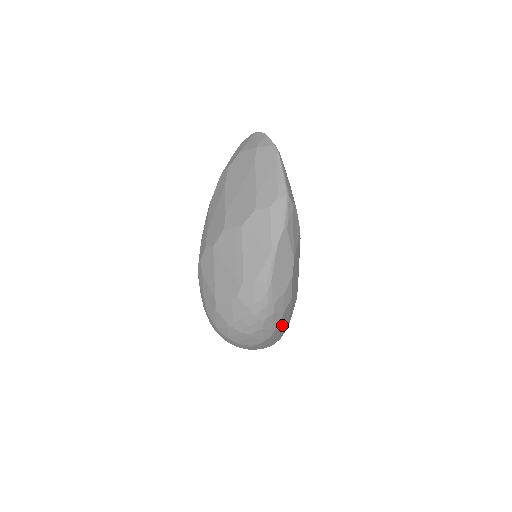
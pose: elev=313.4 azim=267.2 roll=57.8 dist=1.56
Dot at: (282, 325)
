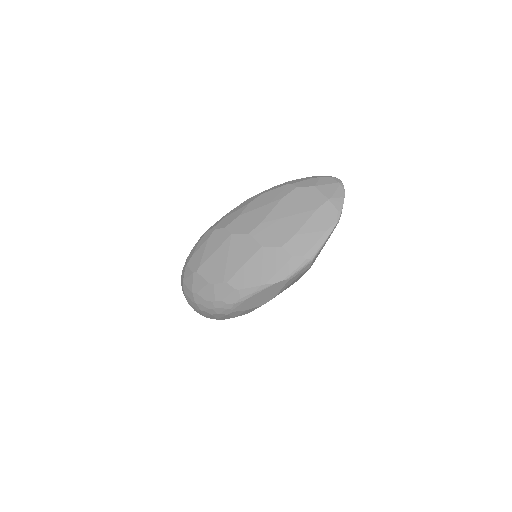
Dot at: occluded
